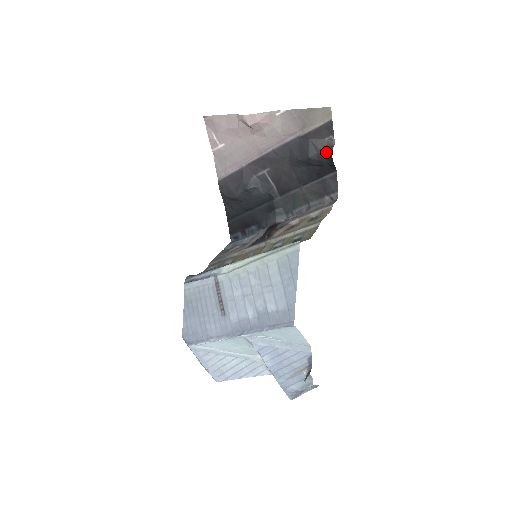
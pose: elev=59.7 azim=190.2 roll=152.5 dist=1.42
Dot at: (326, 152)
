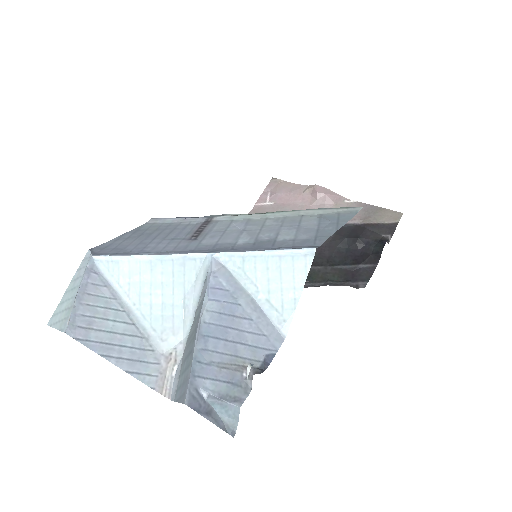
Dot at: (379, 241)
